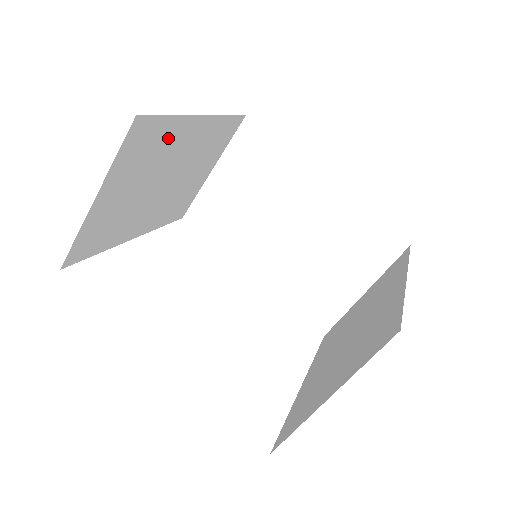
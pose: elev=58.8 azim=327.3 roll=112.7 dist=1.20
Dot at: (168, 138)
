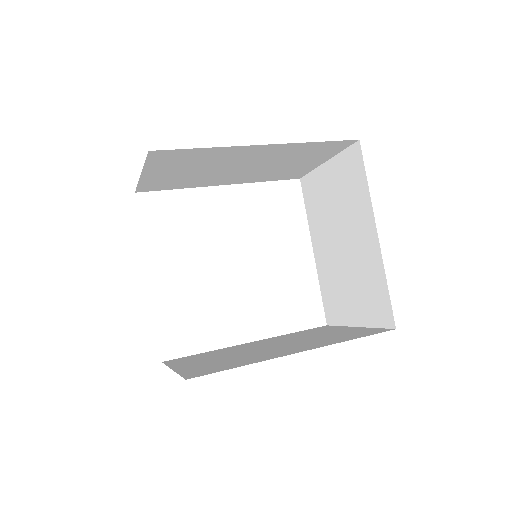
Dot at: occluded
